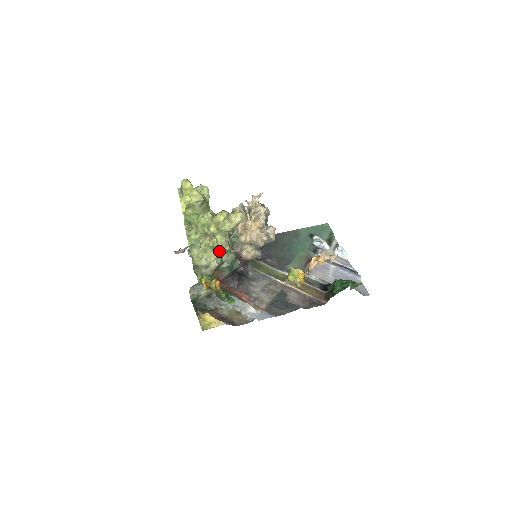
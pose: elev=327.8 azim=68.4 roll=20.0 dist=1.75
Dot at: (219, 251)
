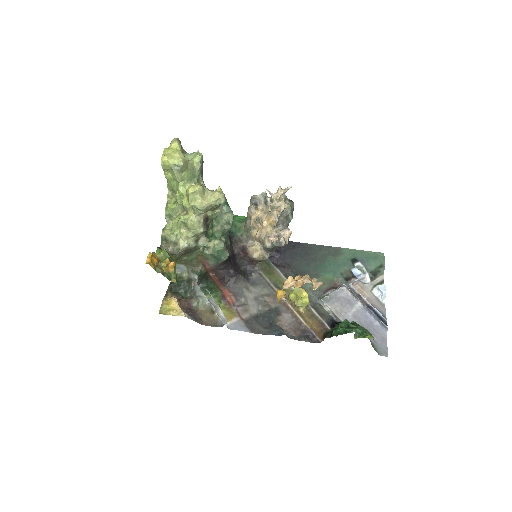
Dot at: (191, 230)
